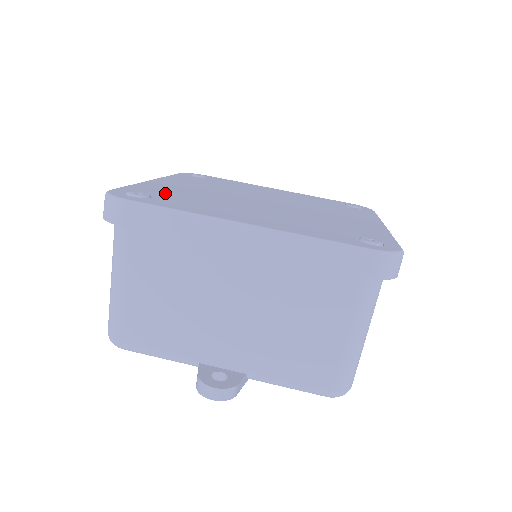
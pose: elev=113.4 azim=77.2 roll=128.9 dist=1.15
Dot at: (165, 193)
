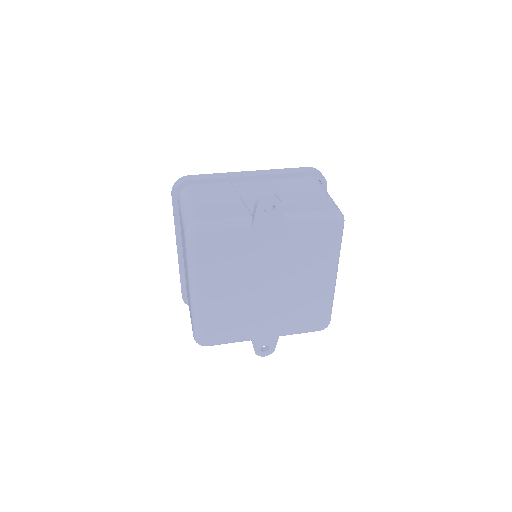
Dot at: occluded
